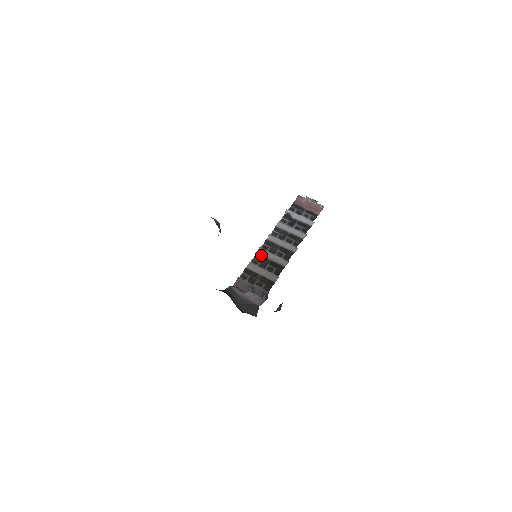
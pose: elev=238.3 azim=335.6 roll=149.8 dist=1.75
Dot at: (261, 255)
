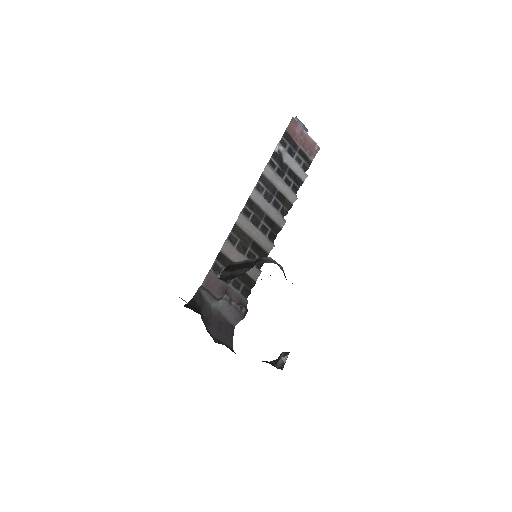
Dot at: (241, 227)
